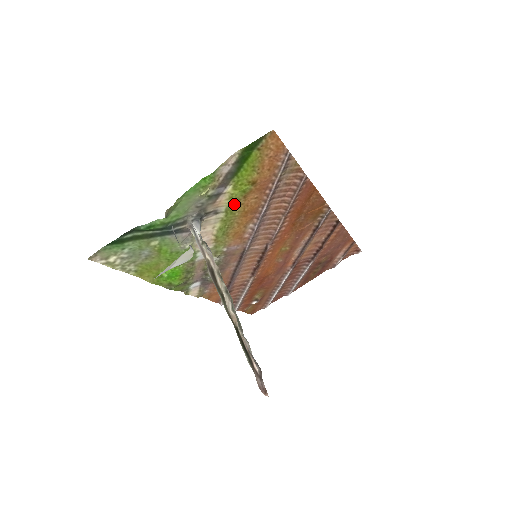
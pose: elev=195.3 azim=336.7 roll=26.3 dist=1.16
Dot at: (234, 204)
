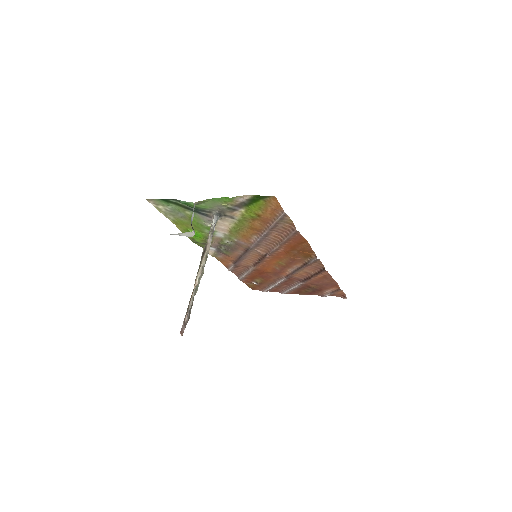
Dot at: (245, 220)
